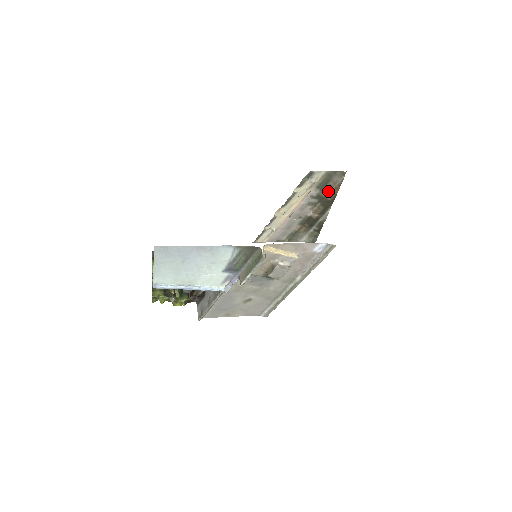
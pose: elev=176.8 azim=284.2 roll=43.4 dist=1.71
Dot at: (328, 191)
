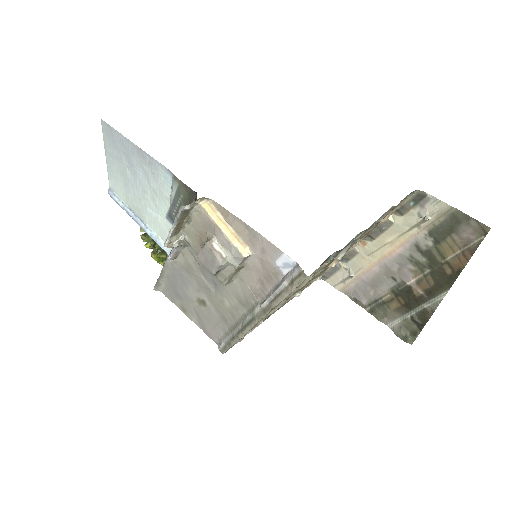
Dot at: (449, 253)
